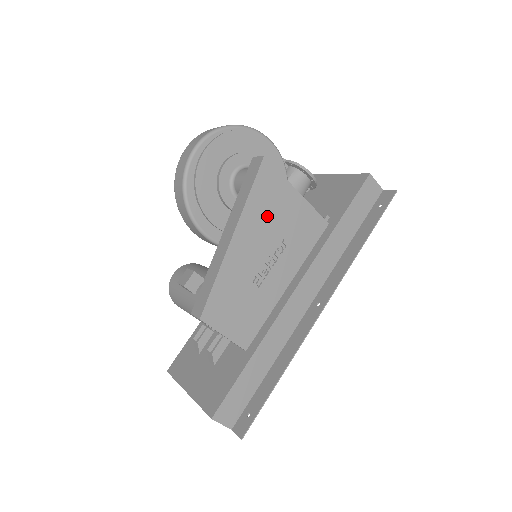
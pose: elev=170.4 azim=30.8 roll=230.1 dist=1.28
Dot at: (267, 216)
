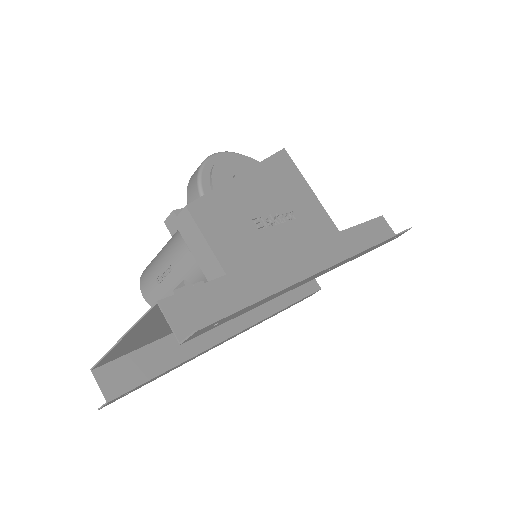
Dot at: (280, 184)
